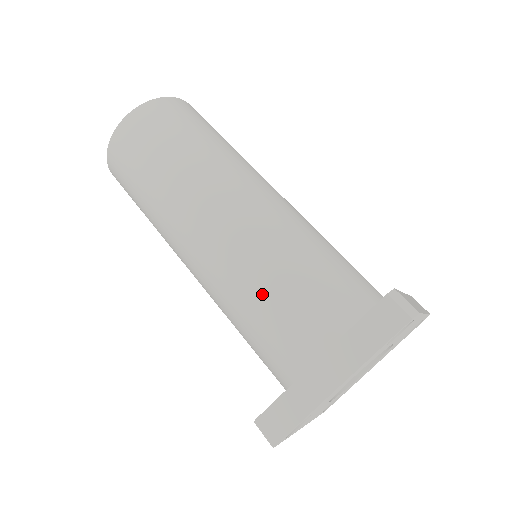
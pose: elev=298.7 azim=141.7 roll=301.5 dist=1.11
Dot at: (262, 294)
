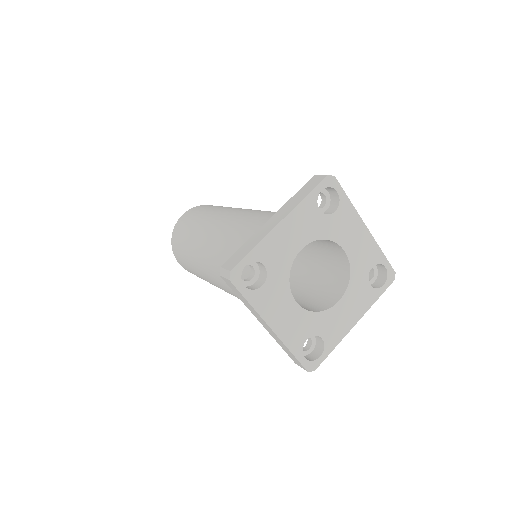
Dot at: (244, 228)
